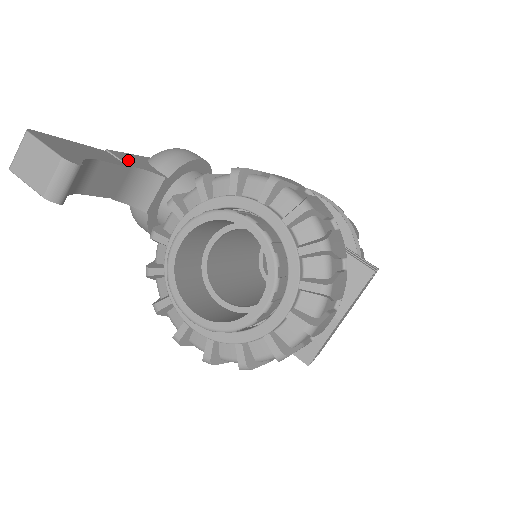
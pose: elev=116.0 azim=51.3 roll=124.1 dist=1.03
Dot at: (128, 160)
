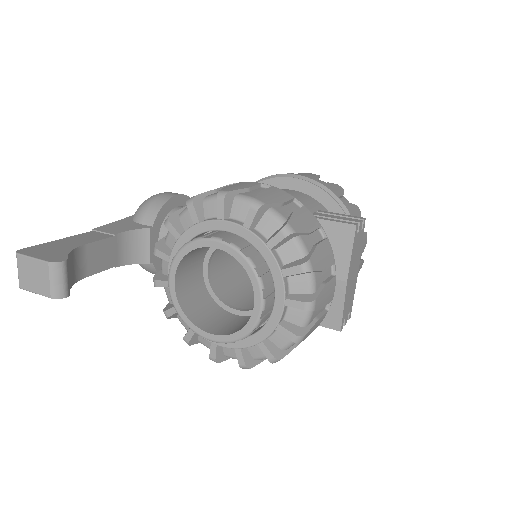
Dot at: (113, 229)
